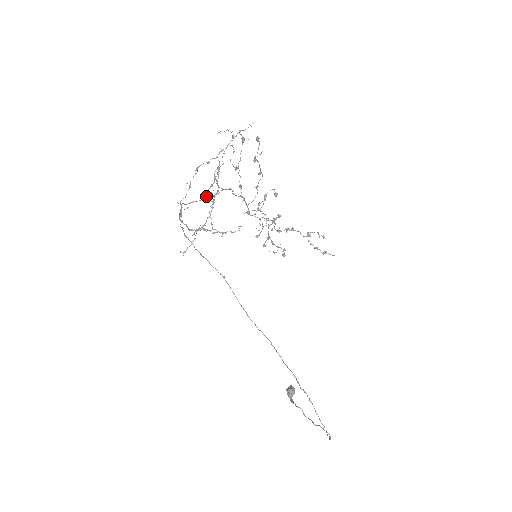
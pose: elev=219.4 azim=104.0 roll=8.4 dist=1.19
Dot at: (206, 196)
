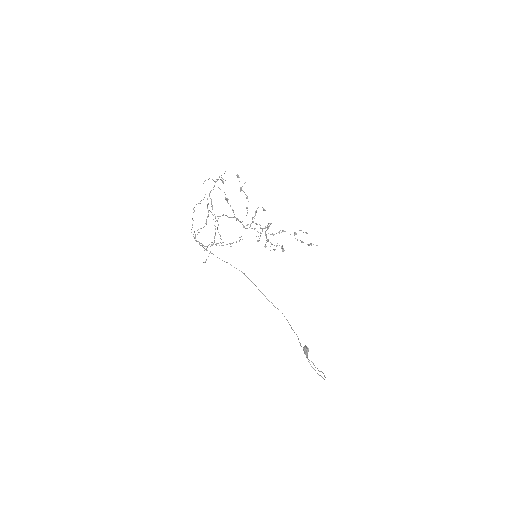
Dot at: (206, 224)
